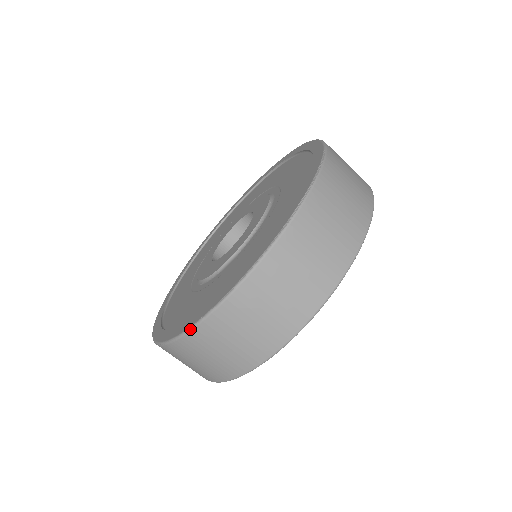
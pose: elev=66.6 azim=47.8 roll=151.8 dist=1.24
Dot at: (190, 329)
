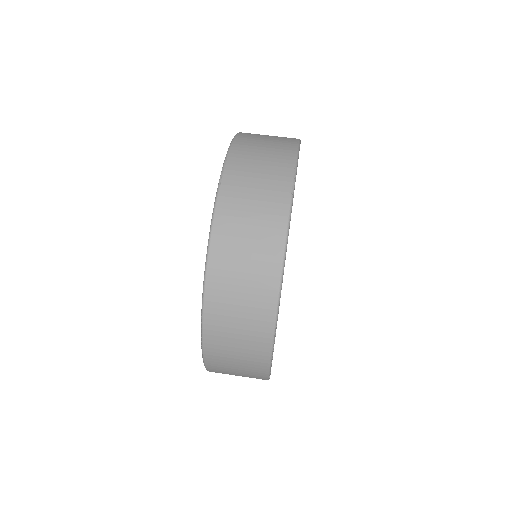
Dot at: (234, 137)
